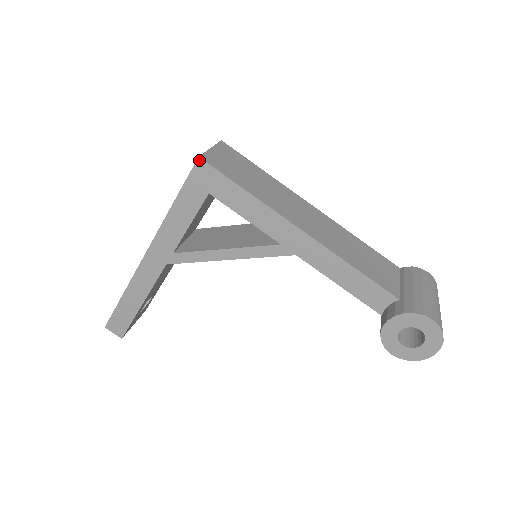
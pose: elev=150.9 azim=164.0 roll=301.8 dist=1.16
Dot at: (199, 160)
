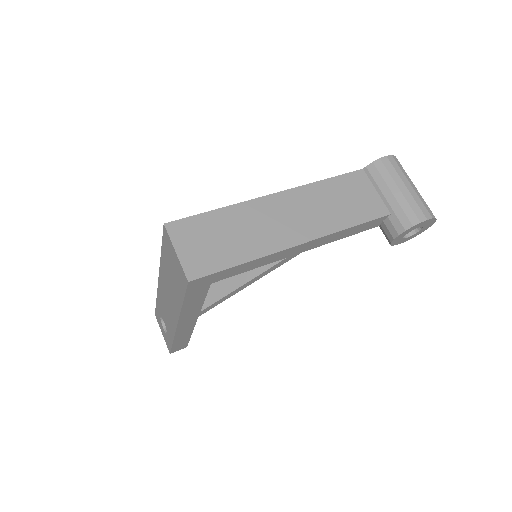
Dot at: (190, 282)
